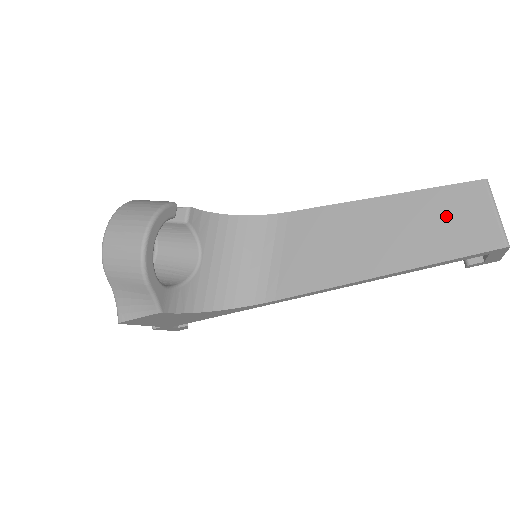
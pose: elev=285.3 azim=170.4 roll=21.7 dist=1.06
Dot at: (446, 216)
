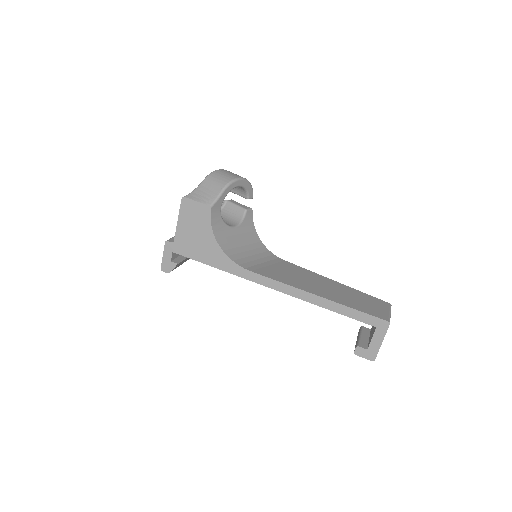
Dot at: (365, 301)
